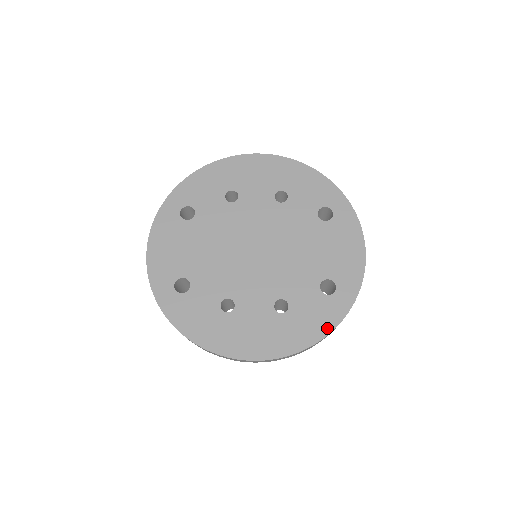
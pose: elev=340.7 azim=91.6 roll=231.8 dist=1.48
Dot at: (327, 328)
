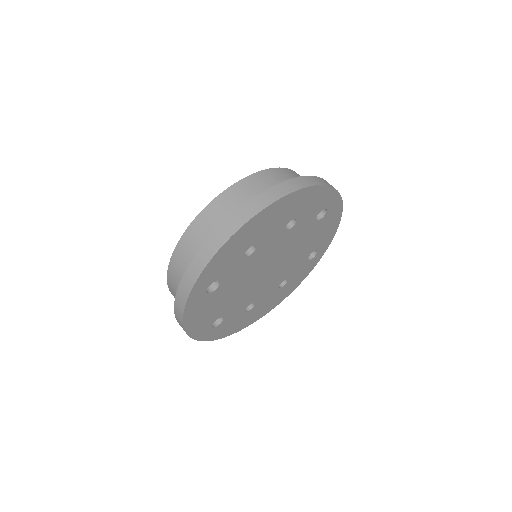
Dot at: (308, 274)
